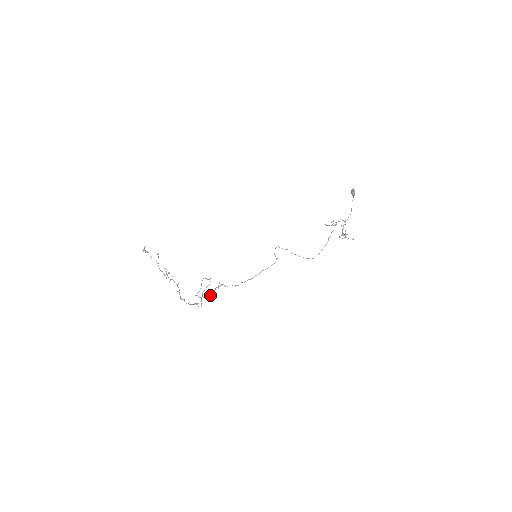
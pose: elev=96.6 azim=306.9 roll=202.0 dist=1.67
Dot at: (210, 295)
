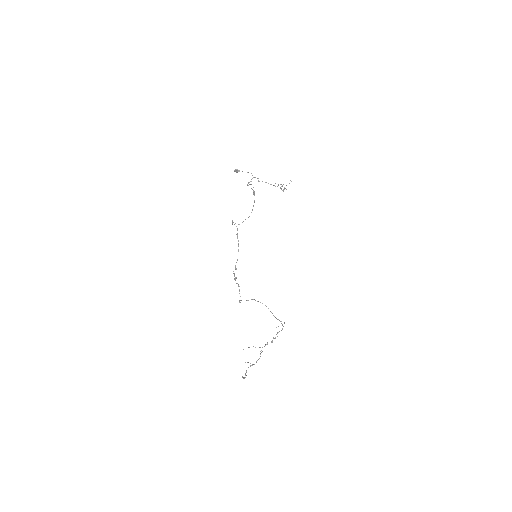
Dot at: occluded
